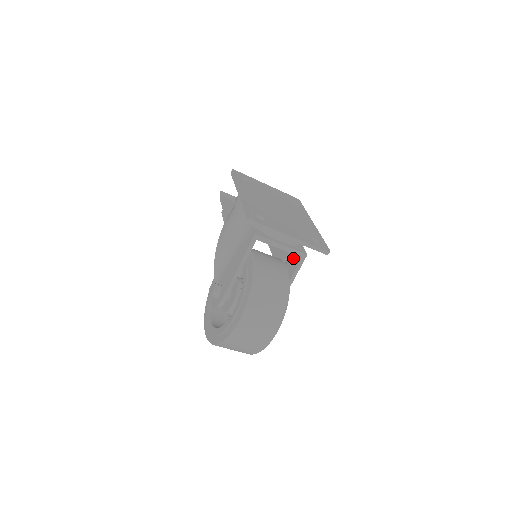
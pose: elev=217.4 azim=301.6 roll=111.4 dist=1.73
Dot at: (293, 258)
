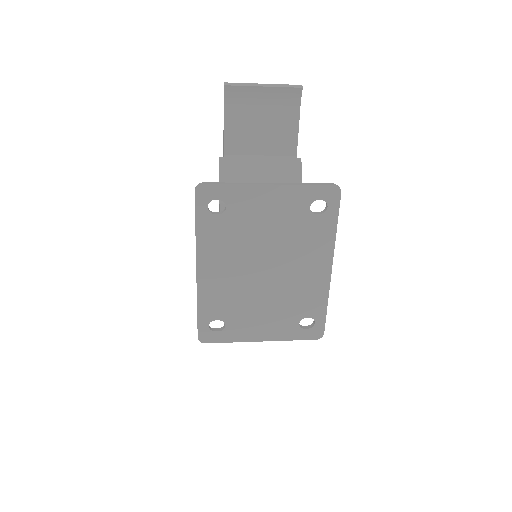
Dot at: occluded
